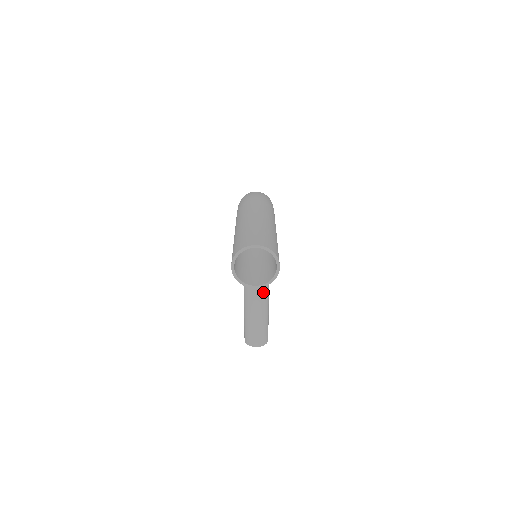
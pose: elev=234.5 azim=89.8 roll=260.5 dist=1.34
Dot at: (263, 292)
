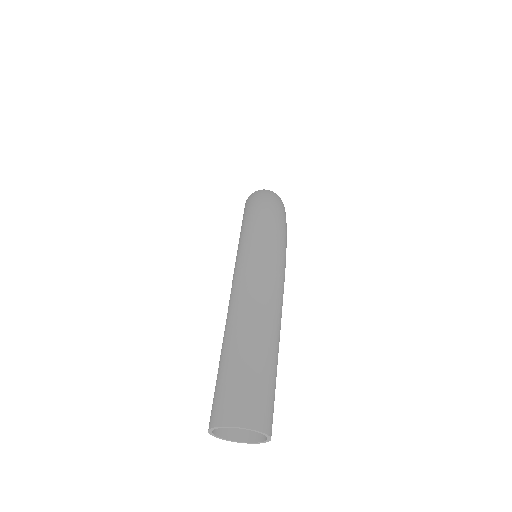
Dot at: occluded
